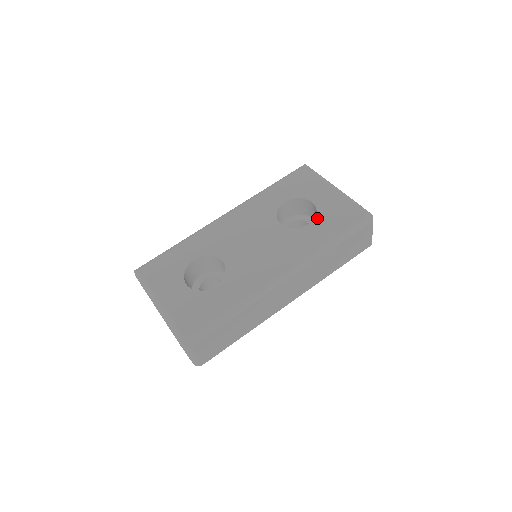
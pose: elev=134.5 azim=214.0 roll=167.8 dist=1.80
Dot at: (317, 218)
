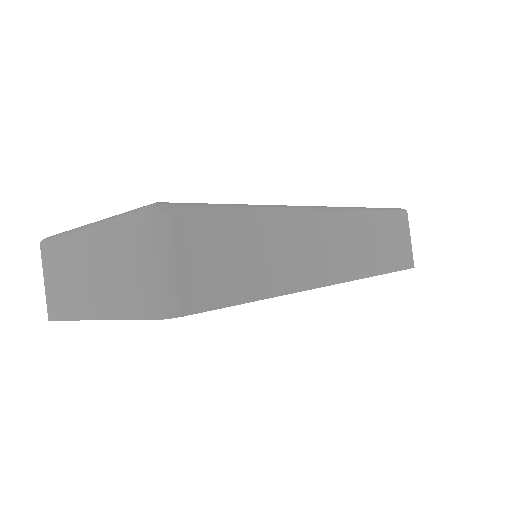
Dot at: occluded
